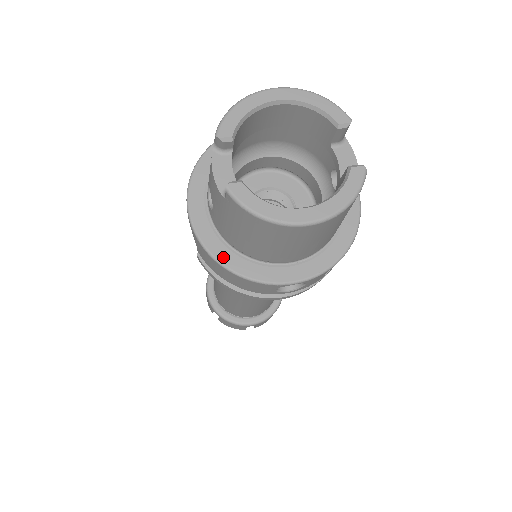
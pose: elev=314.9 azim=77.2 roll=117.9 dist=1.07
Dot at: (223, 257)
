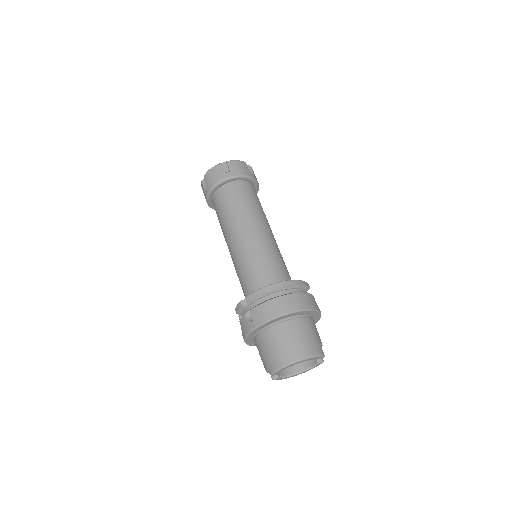
Dot at: occluded
